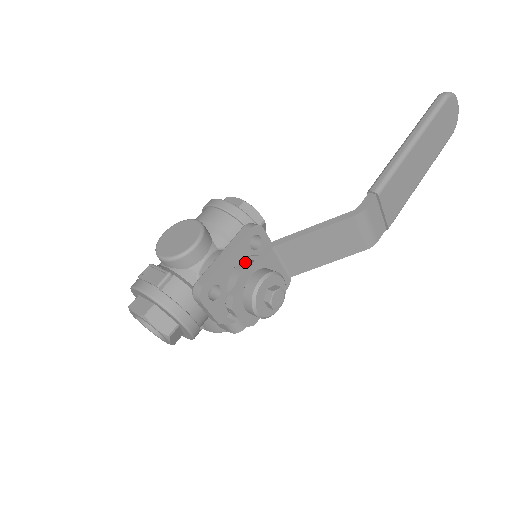
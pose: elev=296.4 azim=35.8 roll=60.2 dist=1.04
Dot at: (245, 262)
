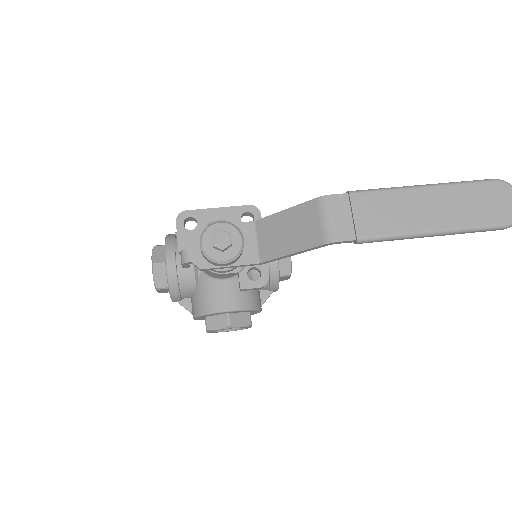
Dot at: occluded
